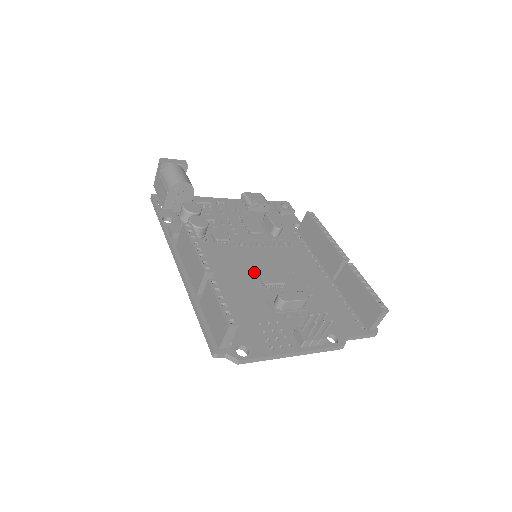
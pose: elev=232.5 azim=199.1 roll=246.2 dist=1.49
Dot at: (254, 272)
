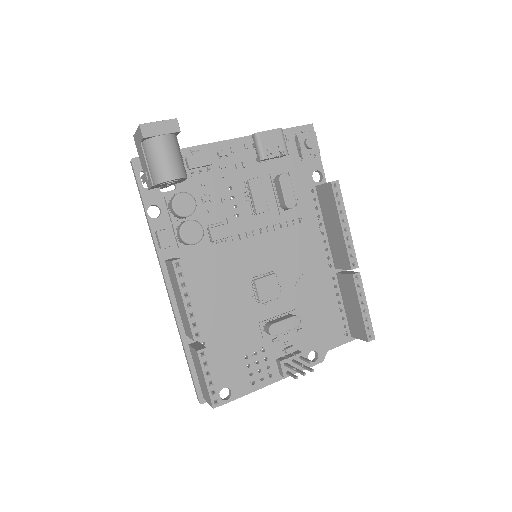
Dot at: (250, 282)
